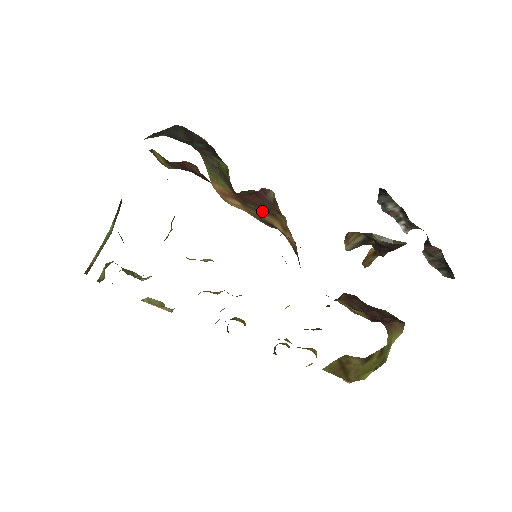
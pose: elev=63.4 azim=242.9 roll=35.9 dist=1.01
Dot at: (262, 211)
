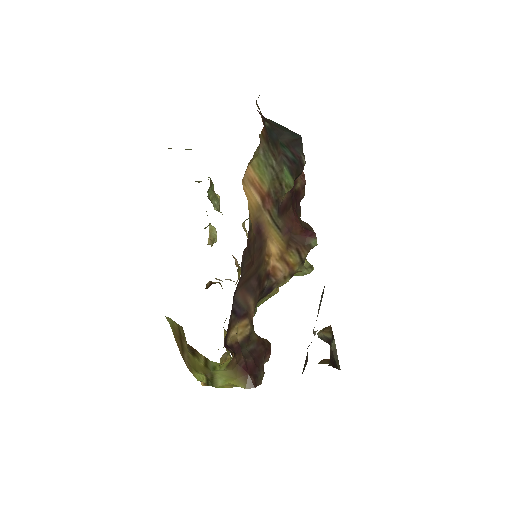
Dot at: (283, 233)
